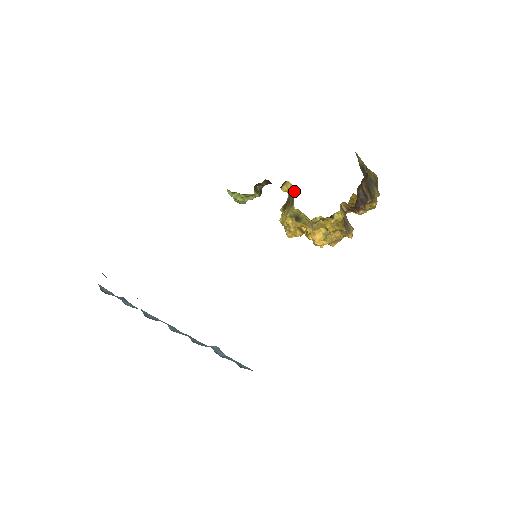
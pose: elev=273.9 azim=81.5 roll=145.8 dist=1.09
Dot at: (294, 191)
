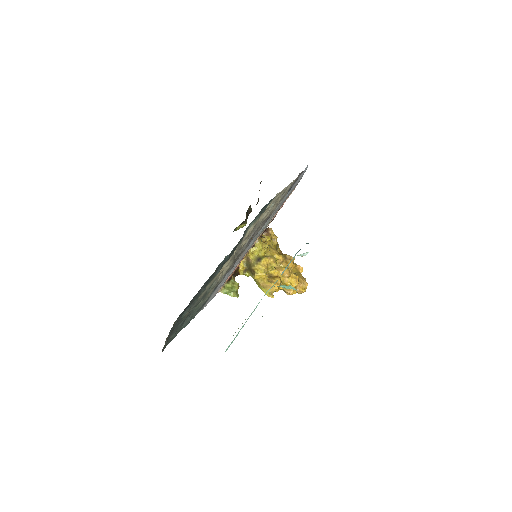
Dot at: occluded
